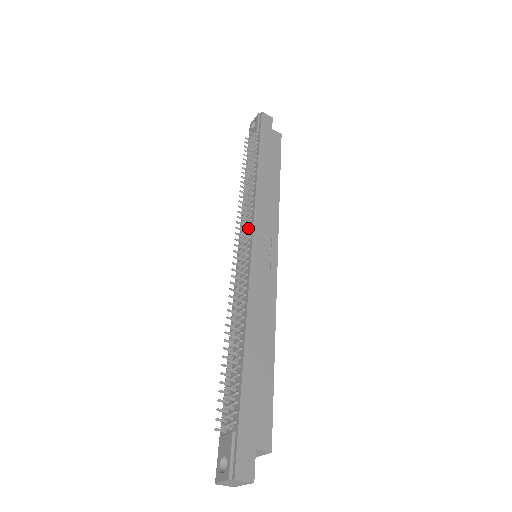
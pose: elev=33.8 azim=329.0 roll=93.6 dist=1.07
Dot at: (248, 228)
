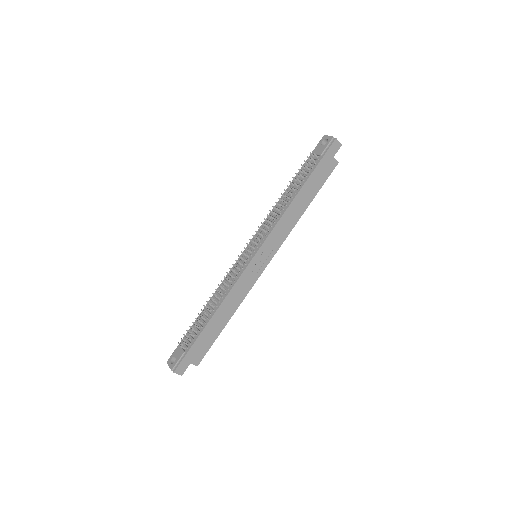
Dot at: (261, 239)
